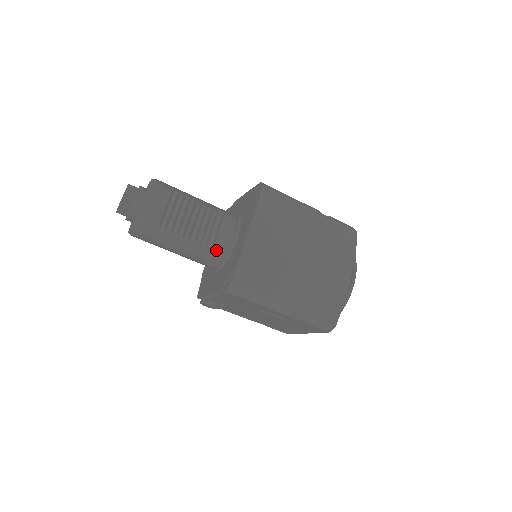
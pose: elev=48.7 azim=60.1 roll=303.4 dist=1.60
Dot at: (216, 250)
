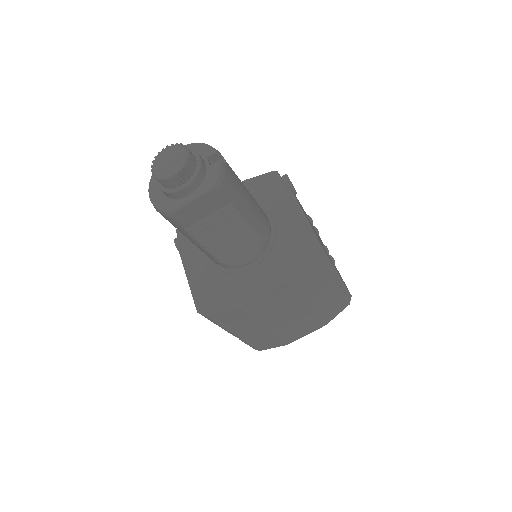
Dot at: (222, 263)
